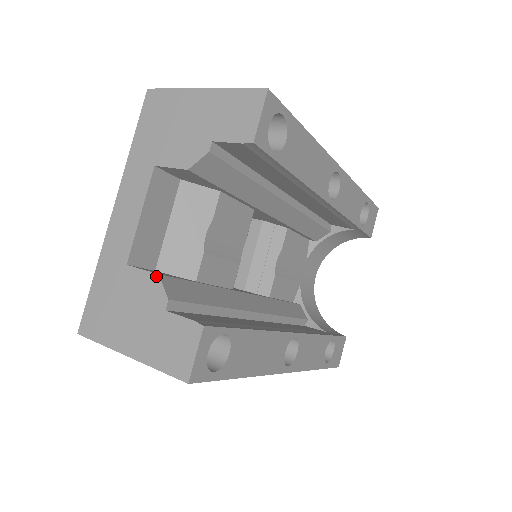
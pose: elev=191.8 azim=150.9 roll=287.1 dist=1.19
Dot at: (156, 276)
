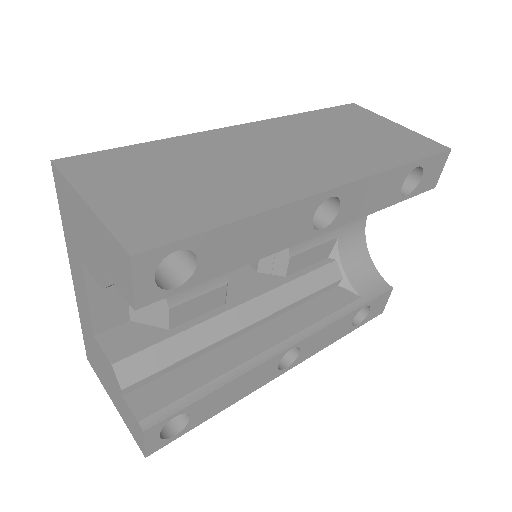
Dot at: (110, 365)
